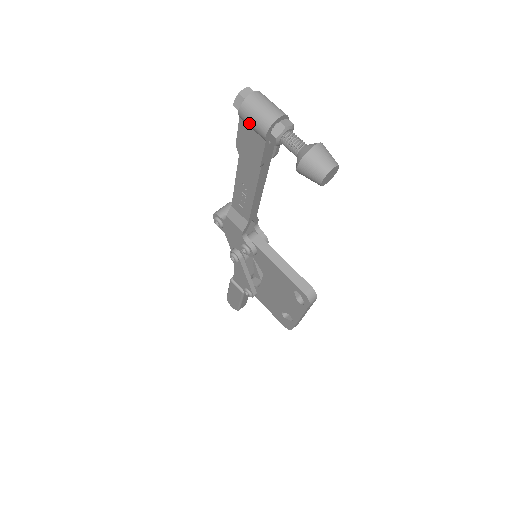
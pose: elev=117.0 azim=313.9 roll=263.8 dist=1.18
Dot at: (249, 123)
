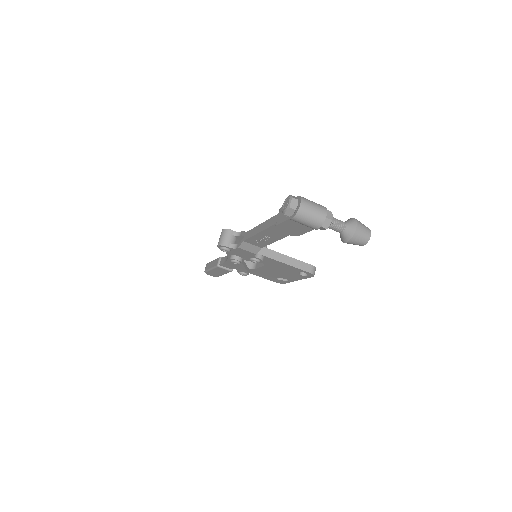
Dot at: (302, 224)
